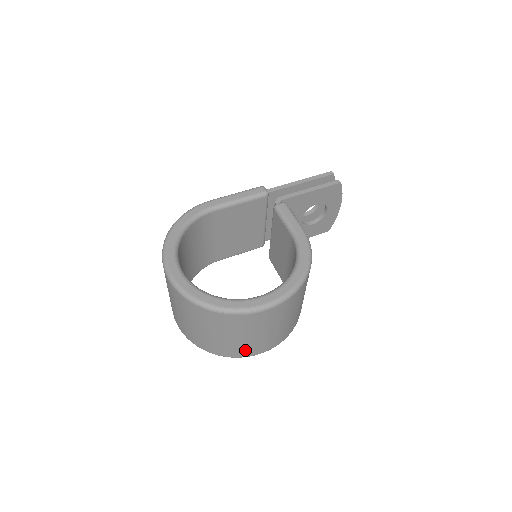
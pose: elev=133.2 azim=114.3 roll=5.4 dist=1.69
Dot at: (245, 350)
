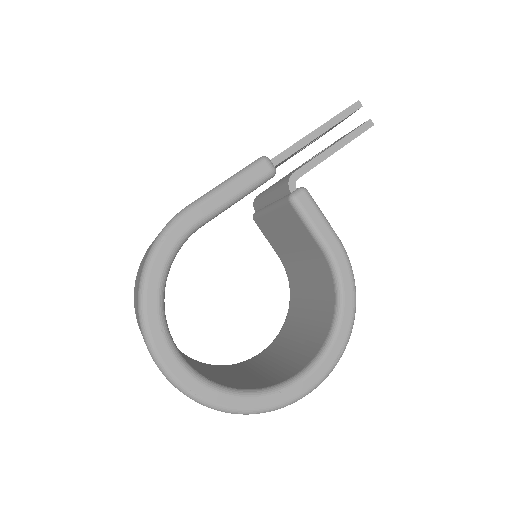
Dot at: occluded
